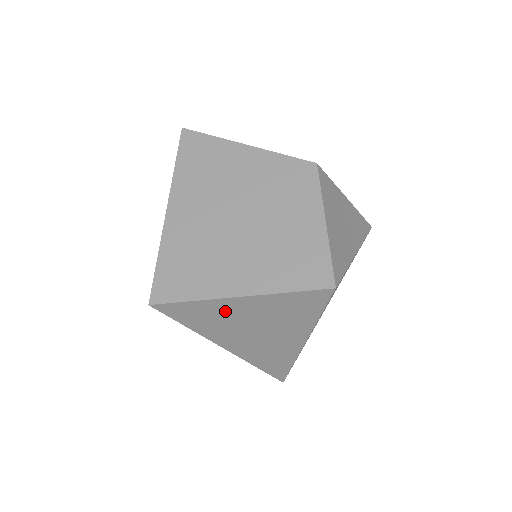
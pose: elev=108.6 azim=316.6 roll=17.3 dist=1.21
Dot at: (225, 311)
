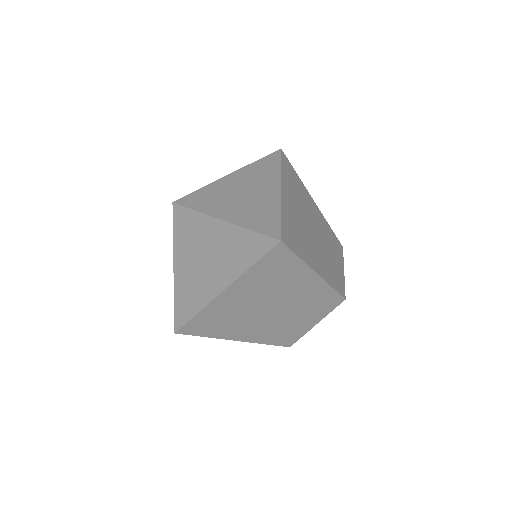
Dot at: occluded
